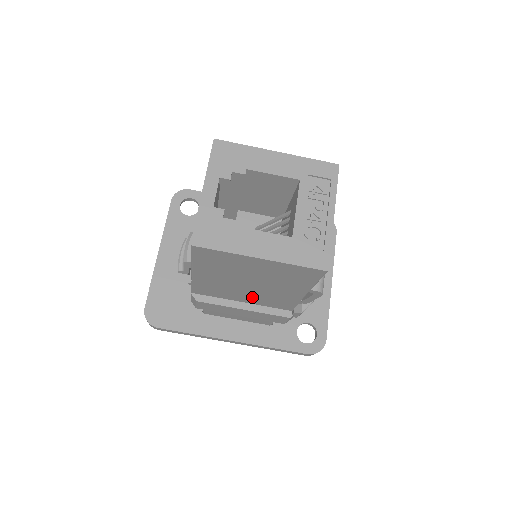
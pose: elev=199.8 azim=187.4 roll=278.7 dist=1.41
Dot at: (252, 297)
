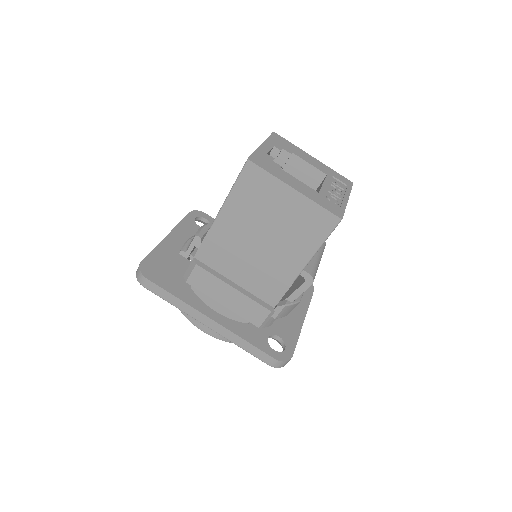
Dot at: (249, 272)
